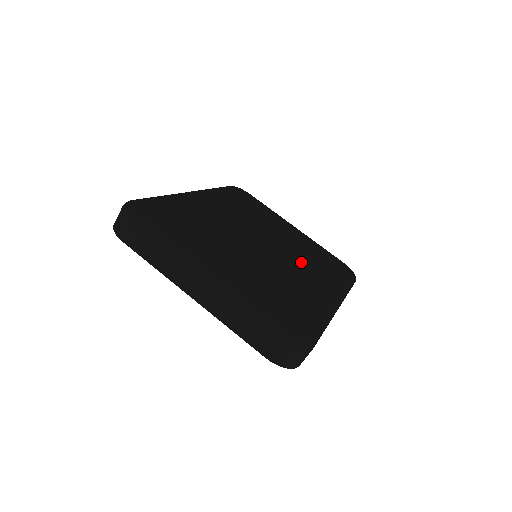
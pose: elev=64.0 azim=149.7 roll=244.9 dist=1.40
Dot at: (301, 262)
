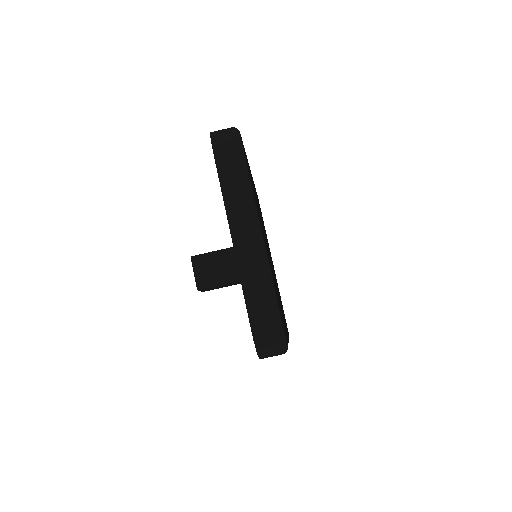
Dot at: occluded
